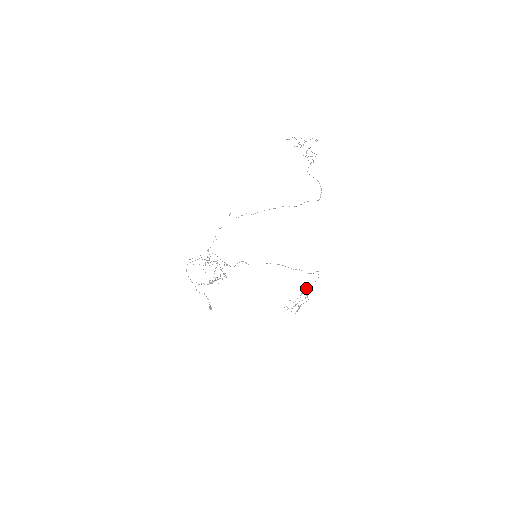
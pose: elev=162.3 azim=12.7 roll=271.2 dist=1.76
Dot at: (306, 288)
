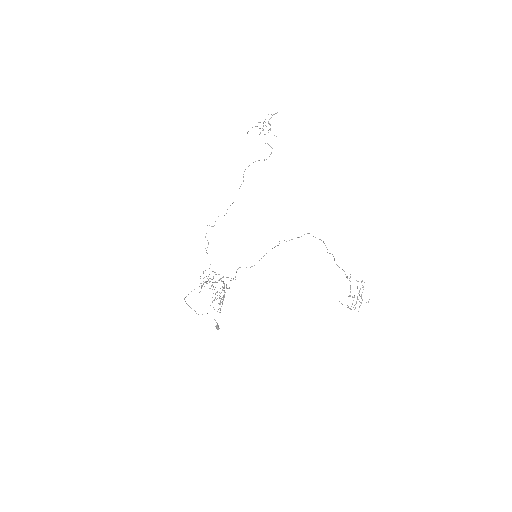
Dot at: (339, 267)
